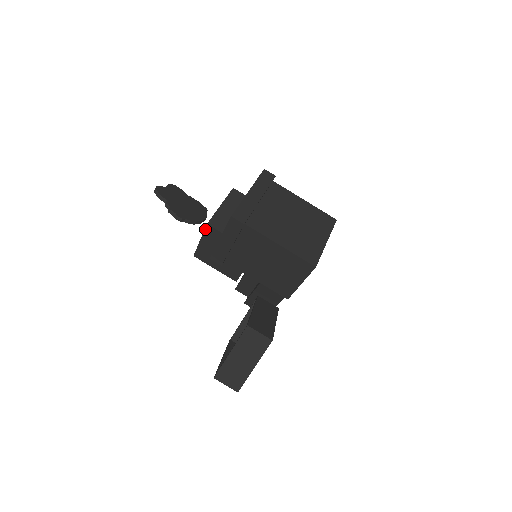
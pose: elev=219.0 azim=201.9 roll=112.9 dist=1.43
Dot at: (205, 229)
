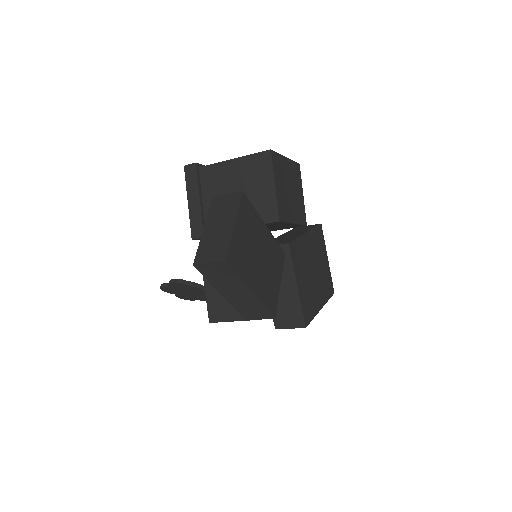
Dot at: occluded
